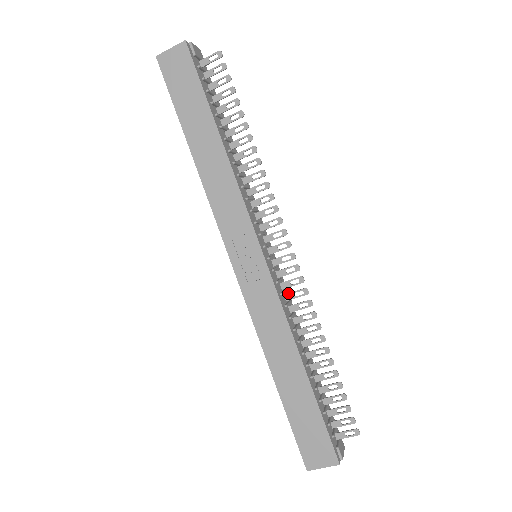
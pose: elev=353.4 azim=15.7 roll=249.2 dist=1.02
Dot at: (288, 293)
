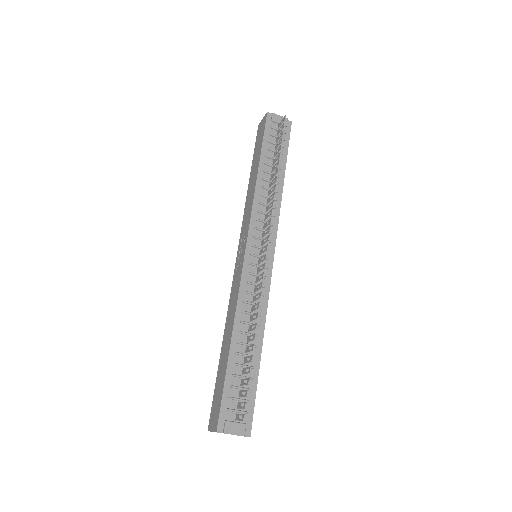
Dot at: (256, 285)
